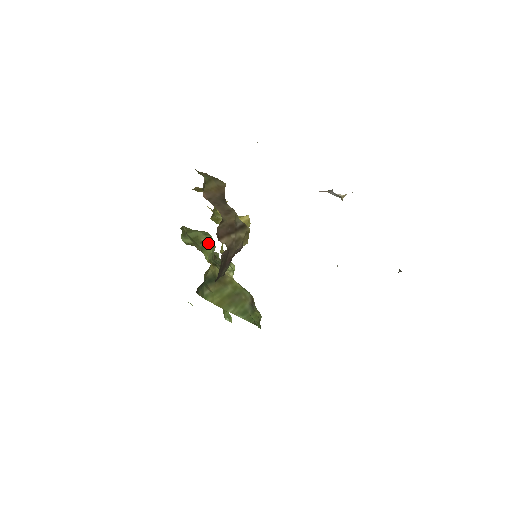
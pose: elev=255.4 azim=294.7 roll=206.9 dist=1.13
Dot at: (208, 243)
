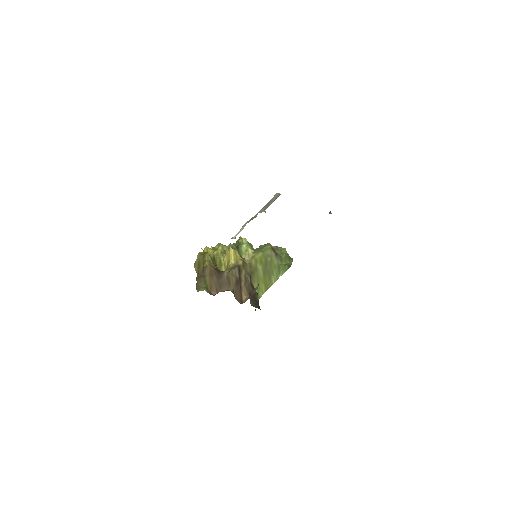
Dot at: occluded
